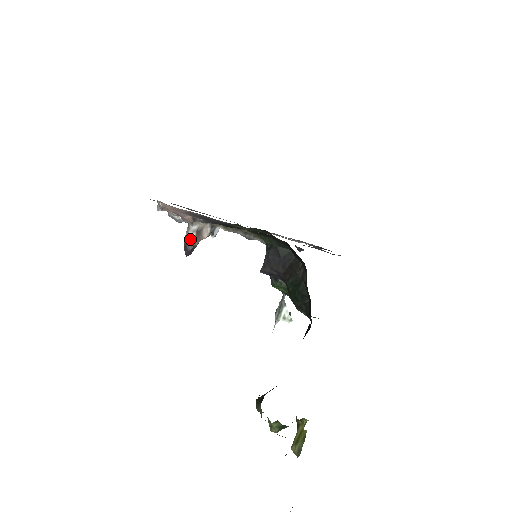
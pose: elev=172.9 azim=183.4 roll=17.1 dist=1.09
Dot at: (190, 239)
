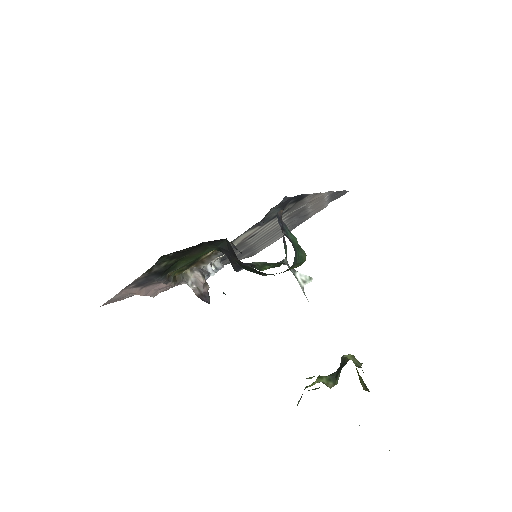
Dot at: (197, 292)
